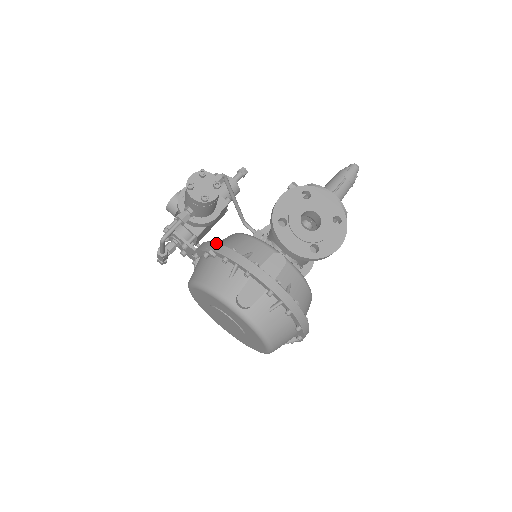
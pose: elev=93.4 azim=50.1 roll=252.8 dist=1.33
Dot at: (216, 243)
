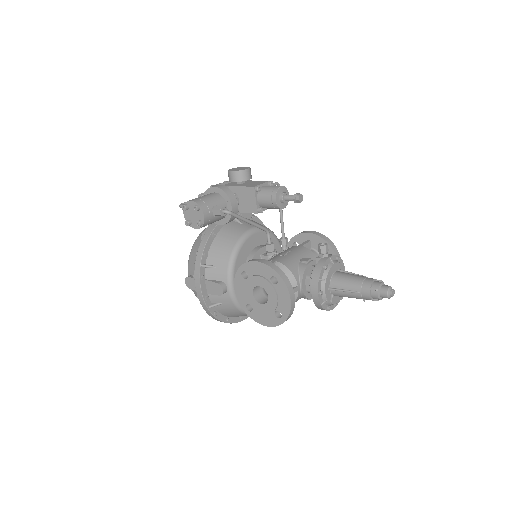
Dot at: (208, 237)
